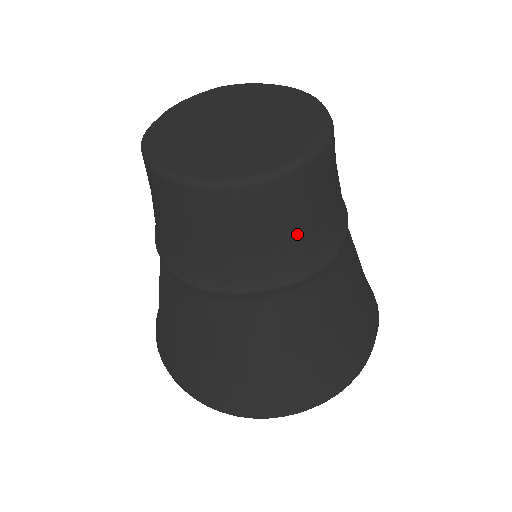
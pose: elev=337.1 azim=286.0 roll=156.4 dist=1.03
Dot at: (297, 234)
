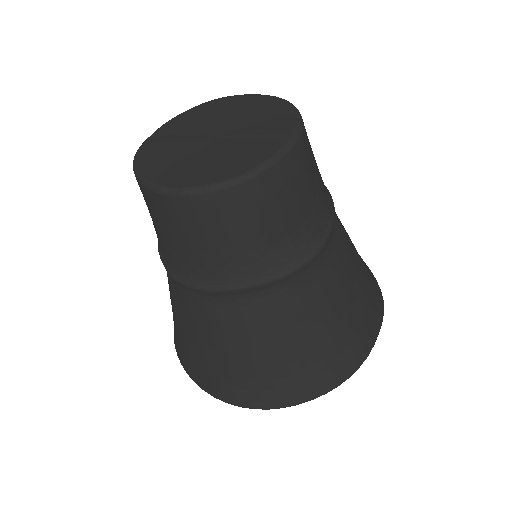
Dot at: (272, 233)
